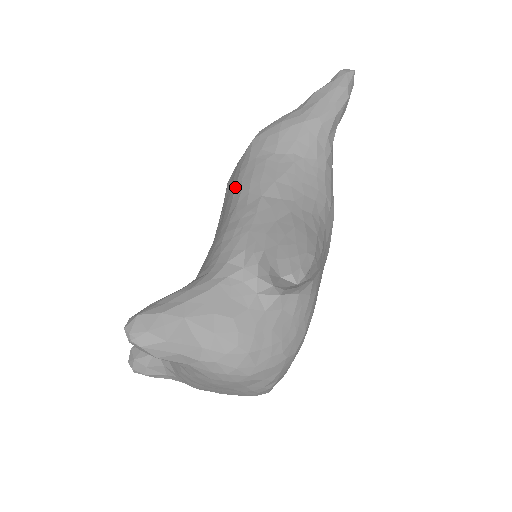
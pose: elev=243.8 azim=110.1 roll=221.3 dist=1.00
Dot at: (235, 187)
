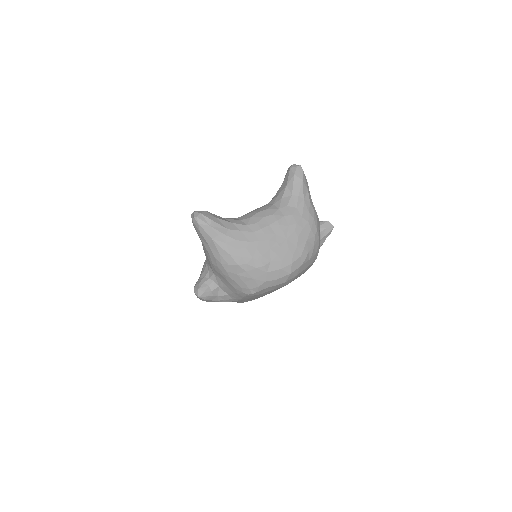
Dot at: occluded
